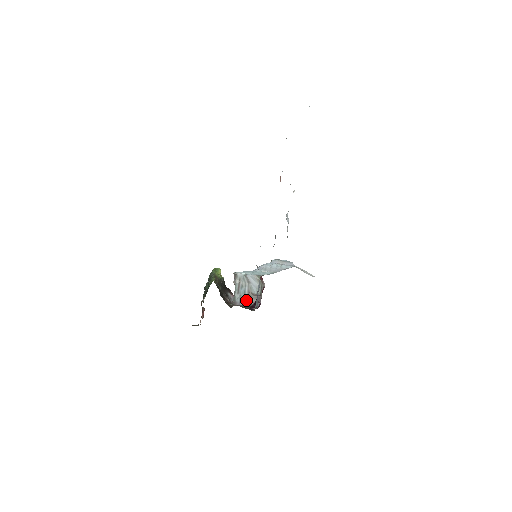
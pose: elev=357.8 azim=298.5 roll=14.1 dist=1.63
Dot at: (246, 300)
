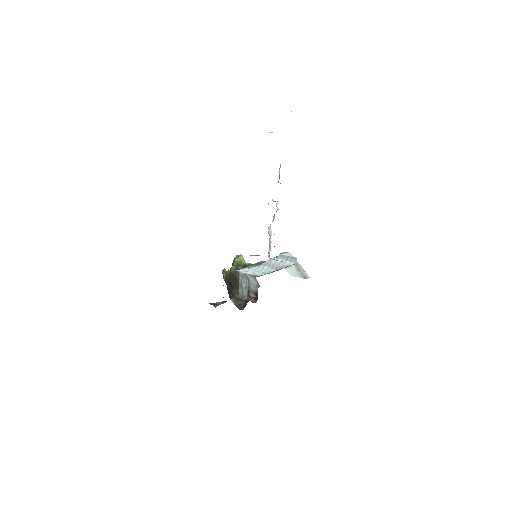
Dot at: (247, 294)
